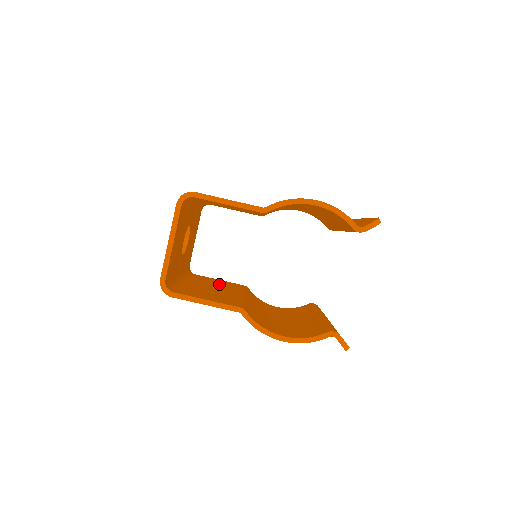
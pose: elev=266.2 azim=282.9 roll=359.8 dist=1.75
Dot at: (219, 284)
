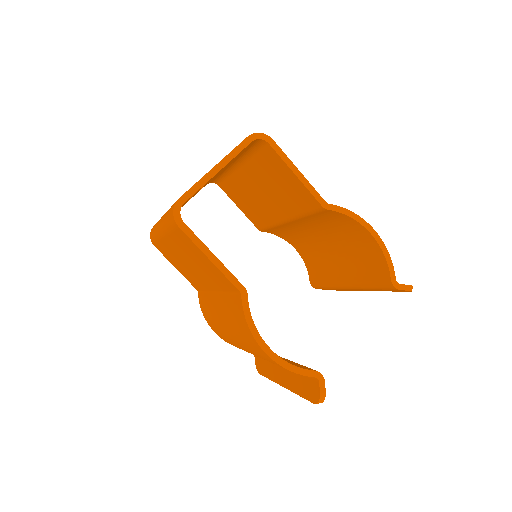
Dot at: occluded
